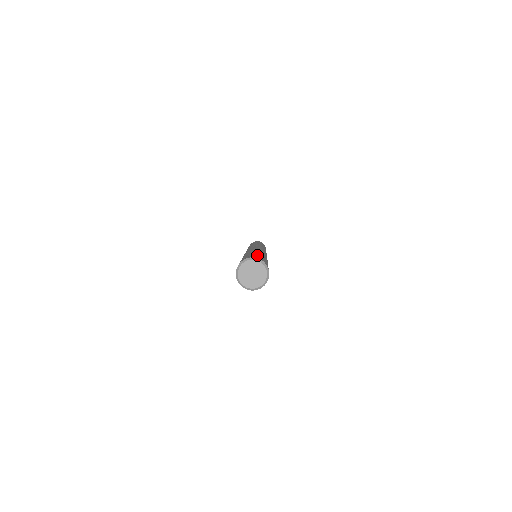
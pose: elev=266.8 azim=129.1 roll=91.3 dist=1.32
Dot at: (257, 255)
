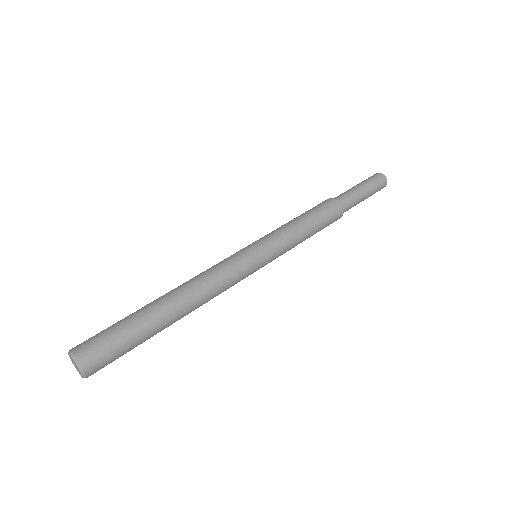
Dot at: (109, 342)
